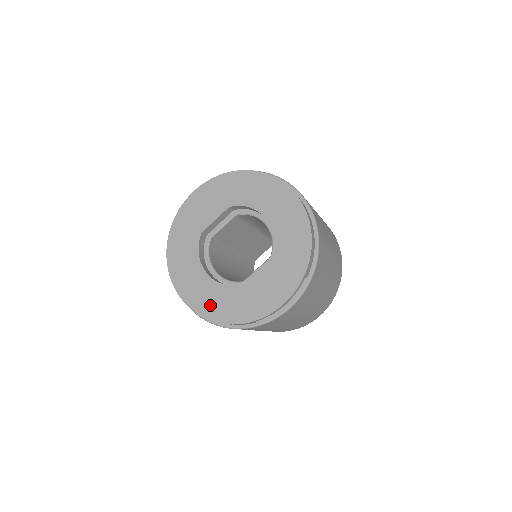
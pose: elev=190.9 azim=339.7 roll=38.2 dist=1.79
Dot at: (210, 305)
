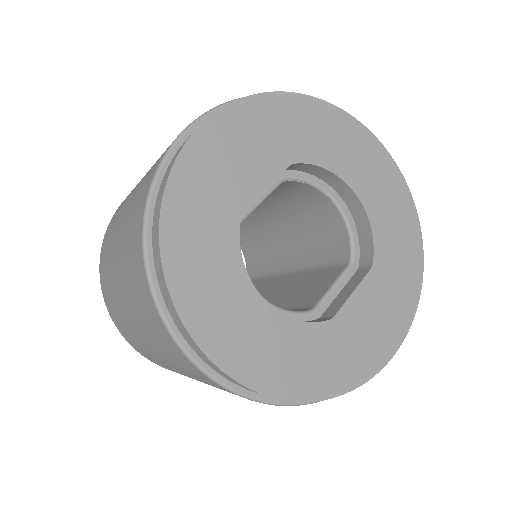
Dot at: (282, 368)
